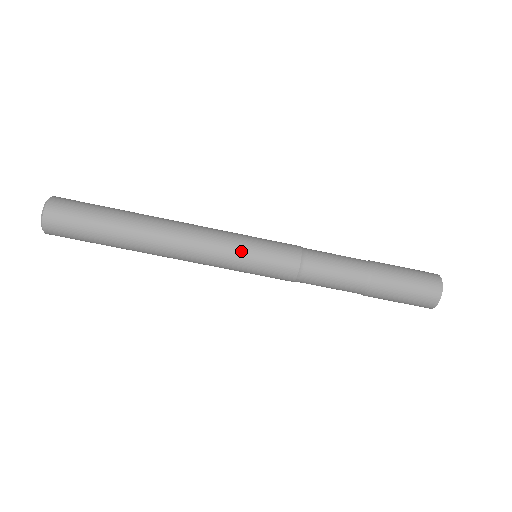
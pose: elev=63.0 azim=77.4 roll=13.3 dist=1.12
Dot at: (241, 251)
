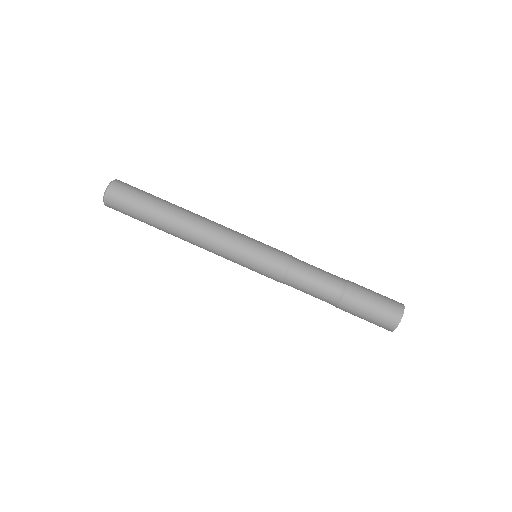
Dot at: (242, 251)
